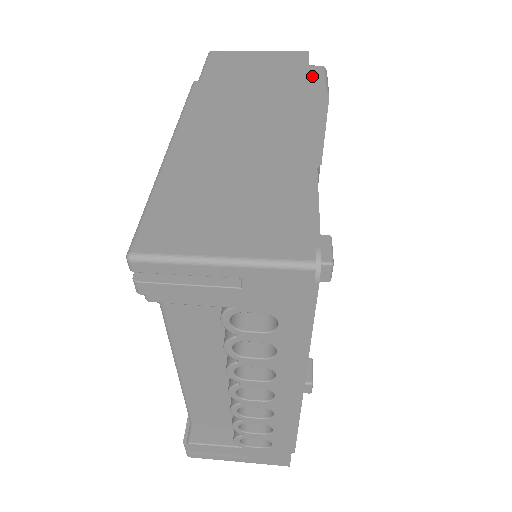
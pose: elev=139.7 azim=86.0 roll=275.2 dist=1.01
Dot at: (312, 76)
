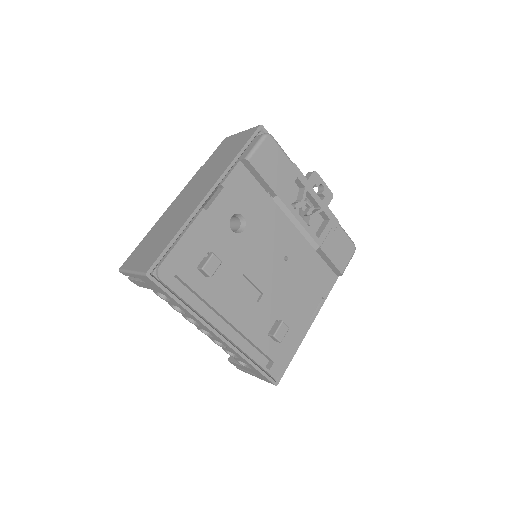
Dot at: (250, 146)
